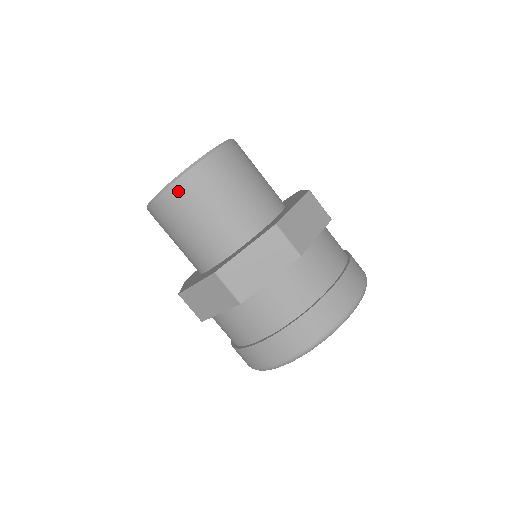
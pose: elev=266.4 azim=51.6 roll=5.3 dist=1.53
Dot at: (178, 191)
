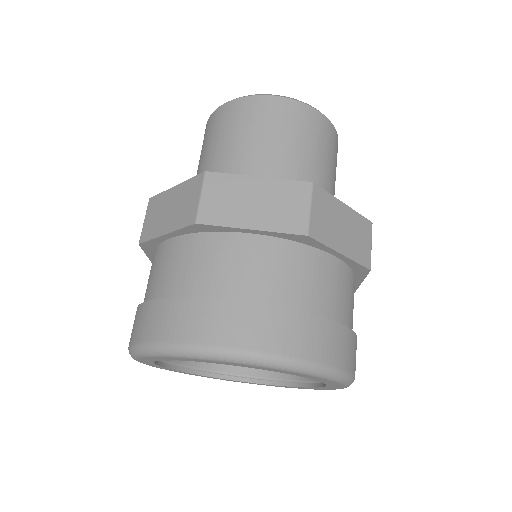
Dot at: (250, 105)
